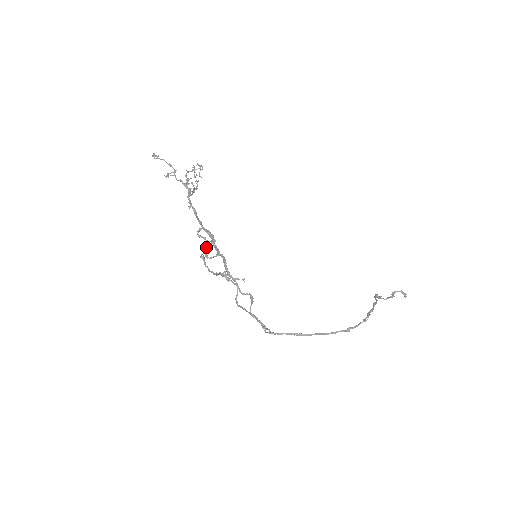
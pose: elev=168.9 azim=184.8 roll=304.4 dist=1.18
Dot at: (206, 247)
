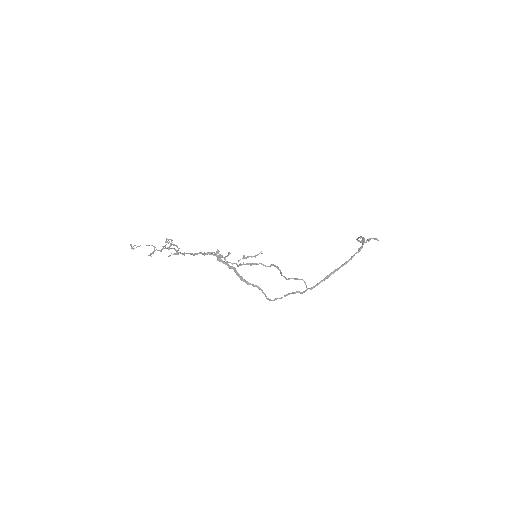
Dot at: (217, 251)
